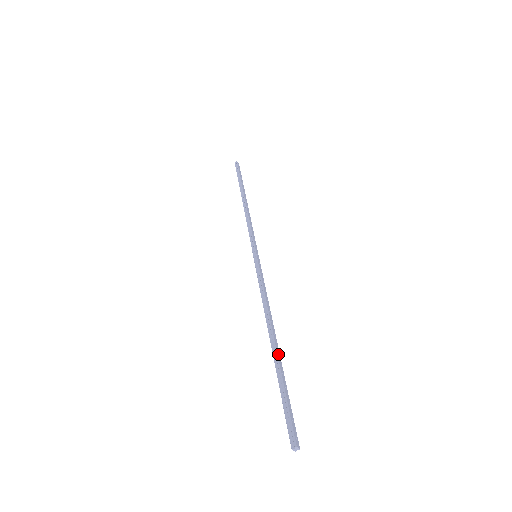
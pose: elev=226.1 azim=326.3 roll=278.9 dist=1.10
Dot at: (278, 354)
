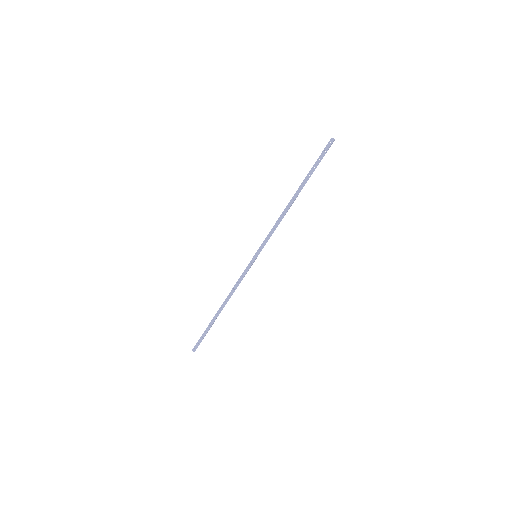
Dot at: (302, 186)
